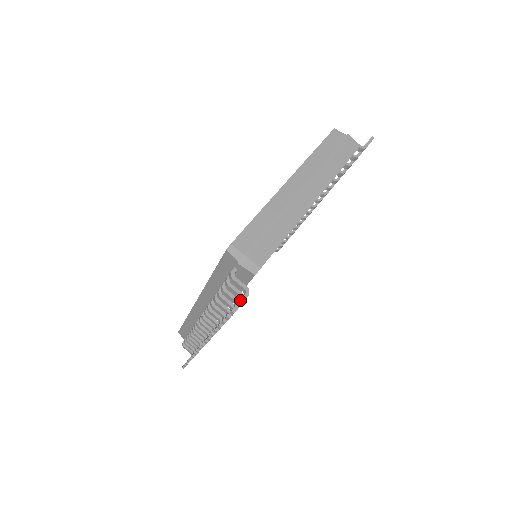
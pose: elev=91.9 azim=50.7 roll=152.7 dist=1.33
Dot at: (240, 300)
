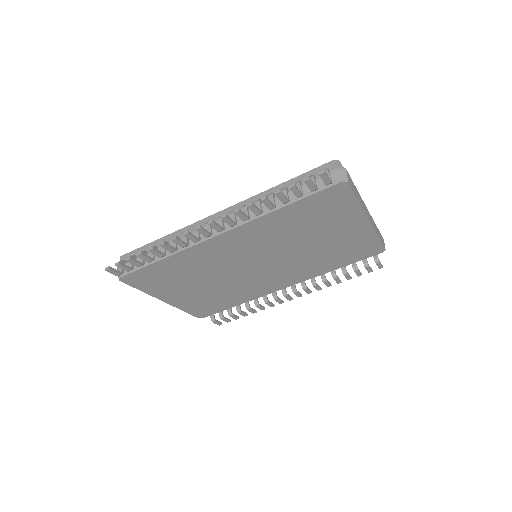
Dot at: occluded
